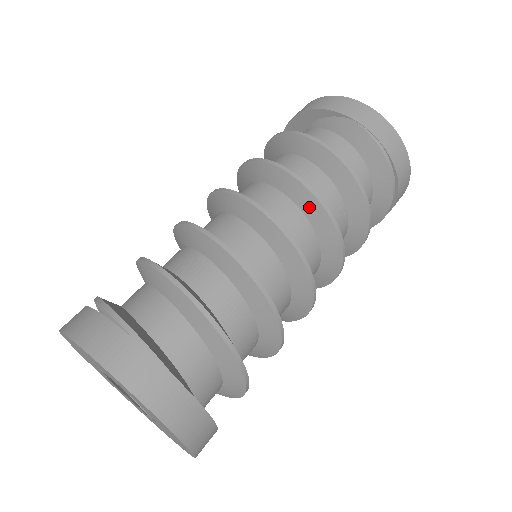
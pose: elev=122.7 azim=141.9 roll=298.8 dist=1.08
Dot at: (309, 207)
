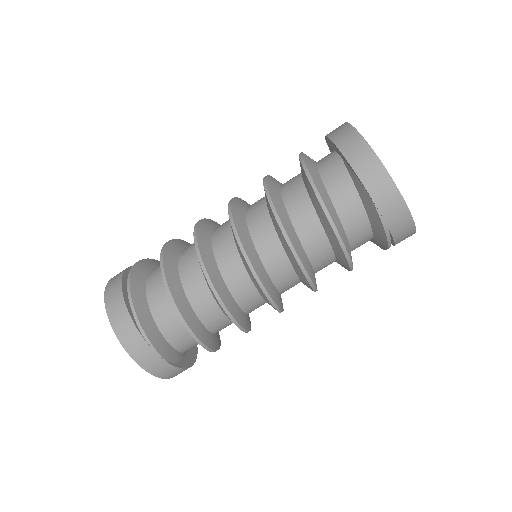
Dot at: (296, 267)
